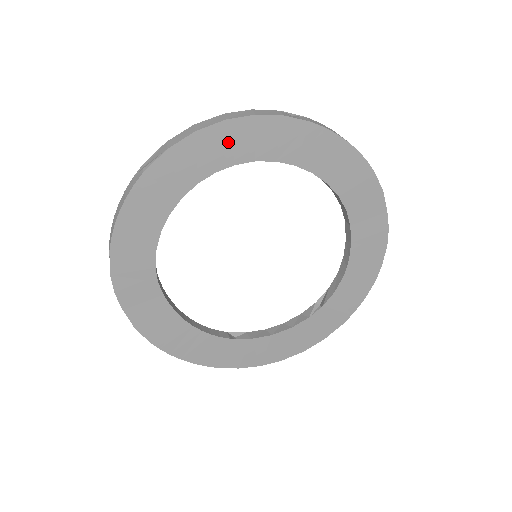
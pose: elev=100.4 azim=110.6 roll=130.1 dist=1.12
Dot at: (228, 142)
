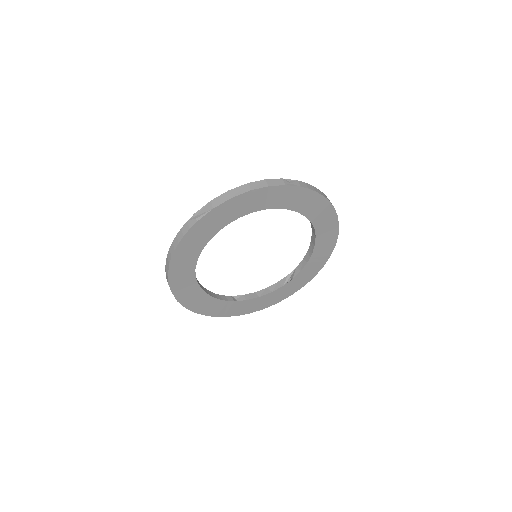
Dot at: (250, 201)
